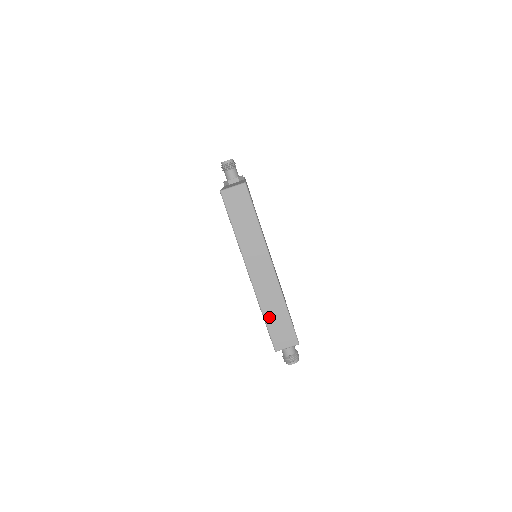
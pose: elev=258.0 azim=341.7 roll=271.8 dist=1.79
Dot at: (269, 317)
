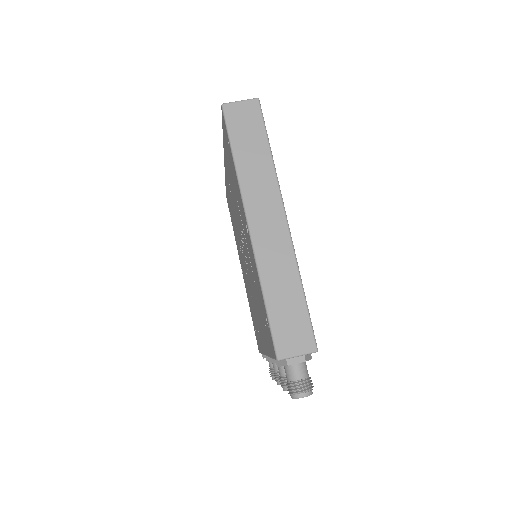
Dot at: (272, 297)
